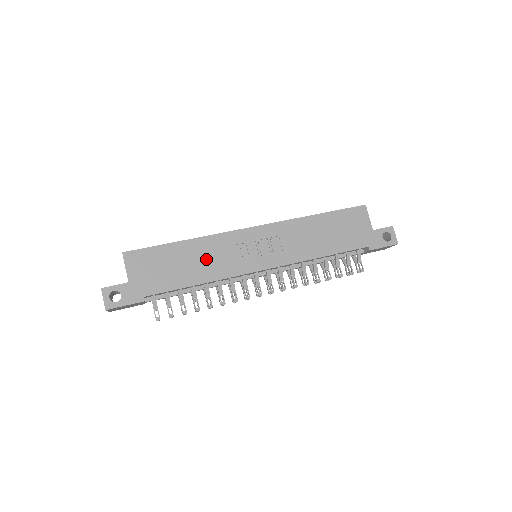
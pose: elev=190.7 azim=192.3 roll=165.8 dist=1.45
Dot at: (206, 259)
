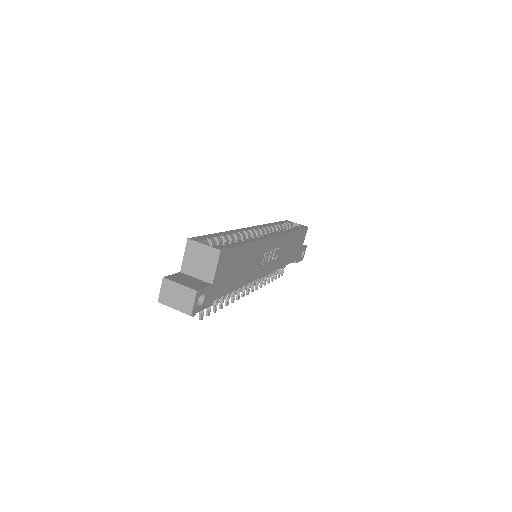
Dot at: (251, 263)
